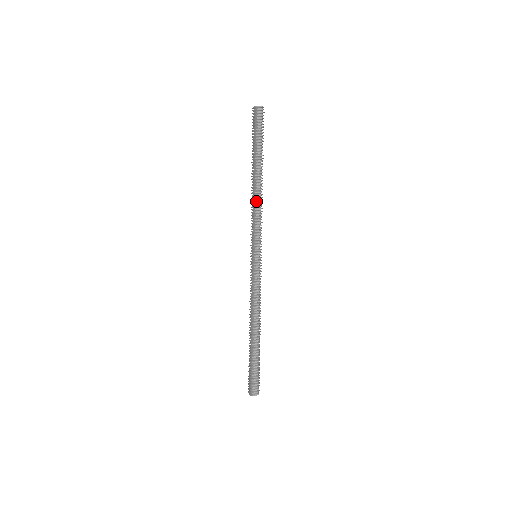
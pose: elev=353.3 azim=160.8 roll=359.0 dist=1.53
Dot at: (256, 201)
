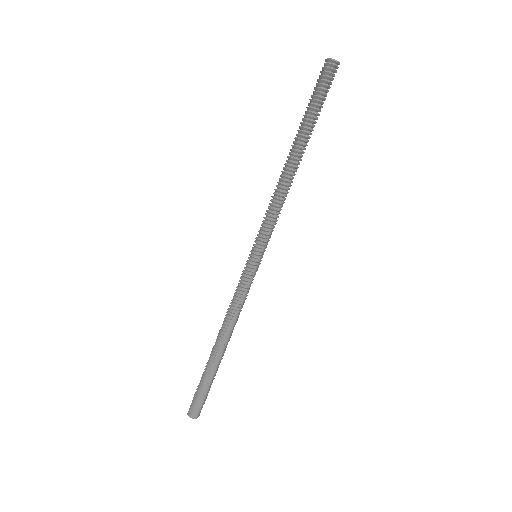
Dot at: (288, 189)
